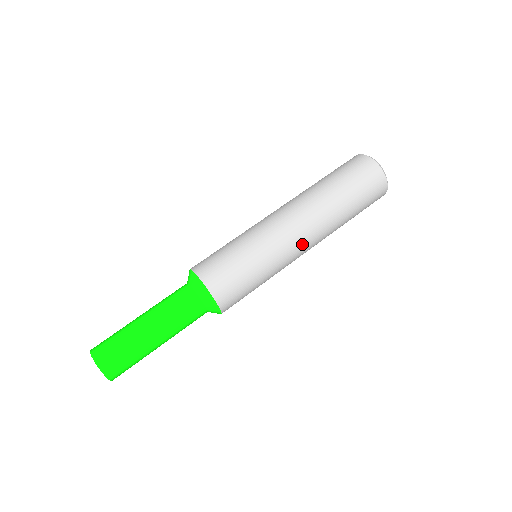
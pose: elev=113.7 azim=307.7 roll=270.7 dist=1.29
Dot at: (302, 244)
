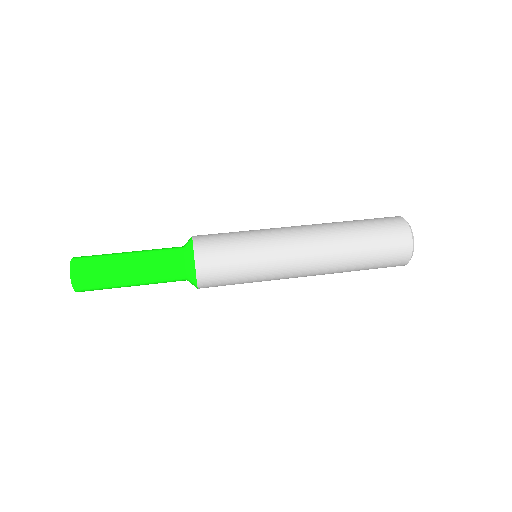
Dot at: (299, 274)
